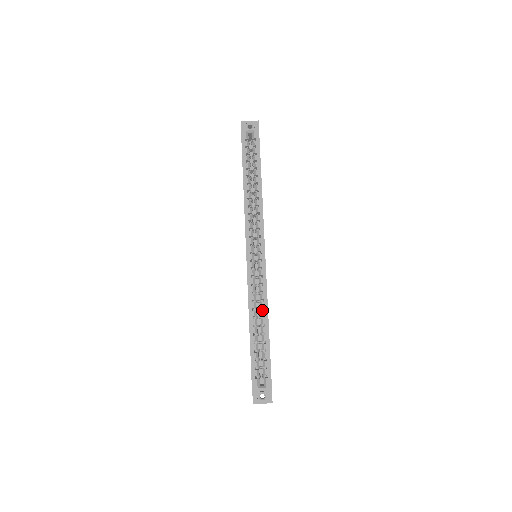
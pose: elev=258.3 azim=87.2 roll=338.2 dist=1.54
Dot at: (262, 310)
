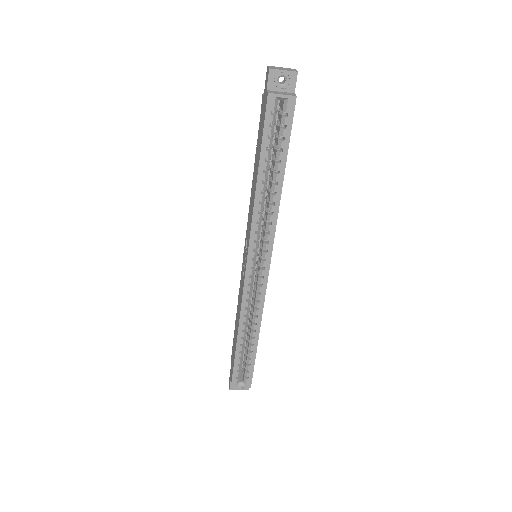
Dot at: (254, 325)
